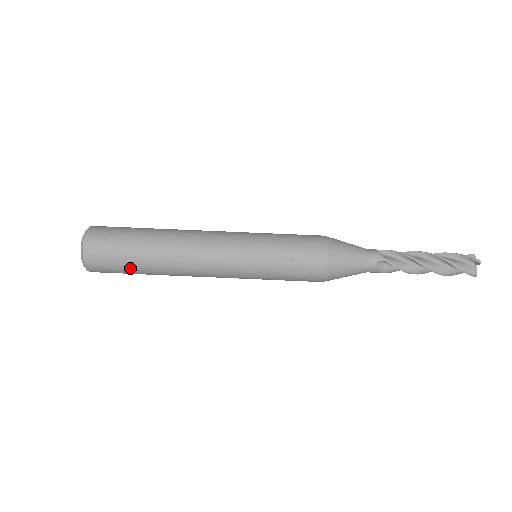
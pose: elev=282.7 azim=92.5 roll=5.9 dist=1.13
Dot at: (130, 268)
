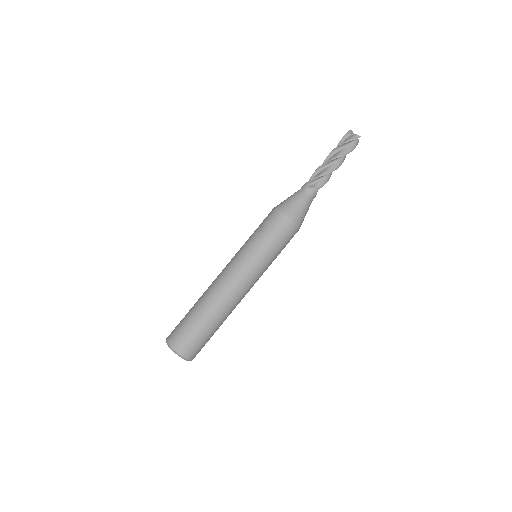
Dot at: (200, 328)
